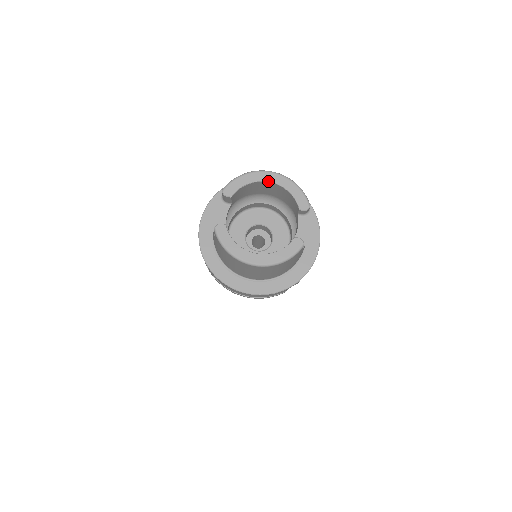
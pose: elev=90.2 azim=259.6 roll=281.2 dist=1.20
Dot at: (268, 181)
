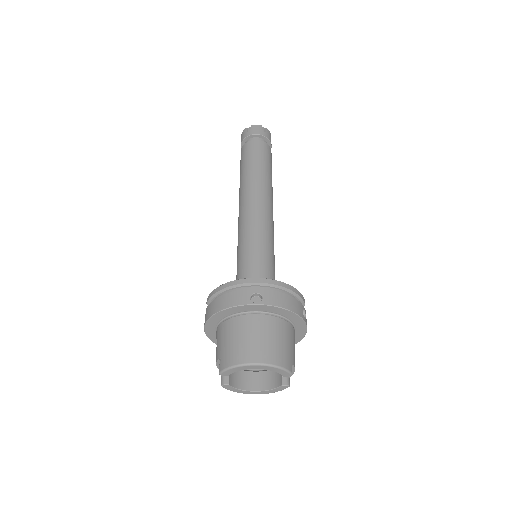
Dot at: occluded
